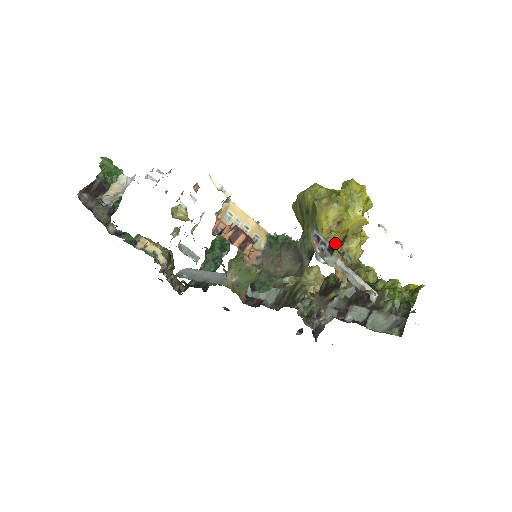
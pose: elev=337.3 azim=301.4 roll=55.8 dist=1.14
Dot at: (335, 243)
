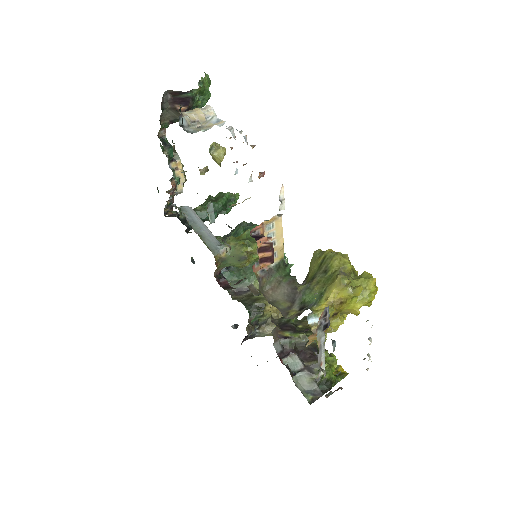
Dot at: occluded
